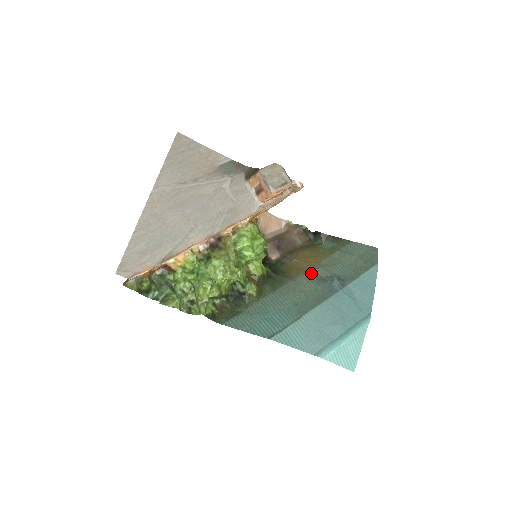
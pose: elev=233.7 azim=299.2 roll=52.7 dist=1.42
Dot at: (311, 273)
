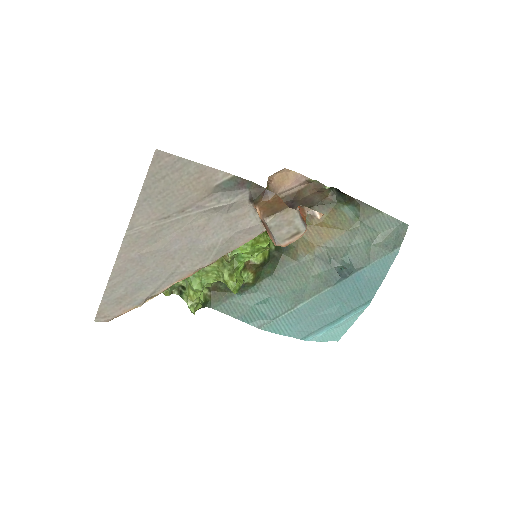
Dot at: (320, 253)
